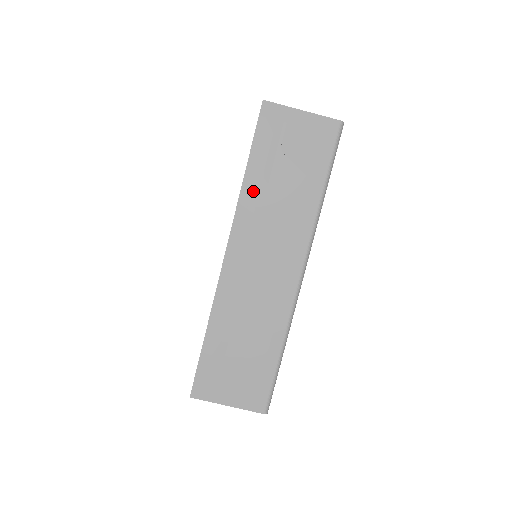
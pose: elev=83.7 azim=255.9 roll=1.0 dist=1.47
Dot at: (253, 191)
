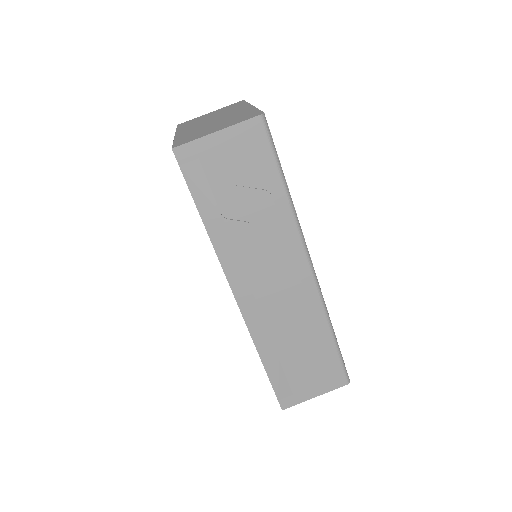
Dot at: (223, 235)
